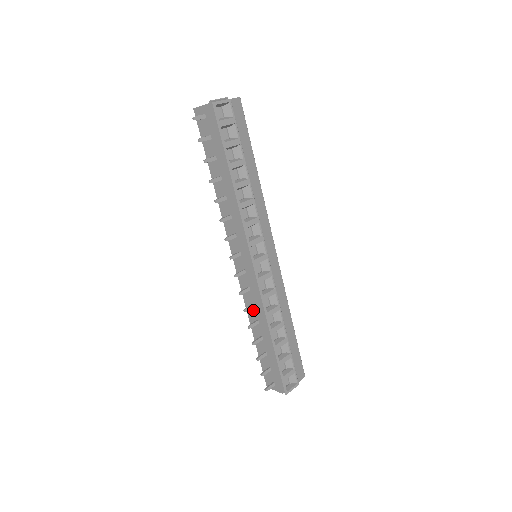
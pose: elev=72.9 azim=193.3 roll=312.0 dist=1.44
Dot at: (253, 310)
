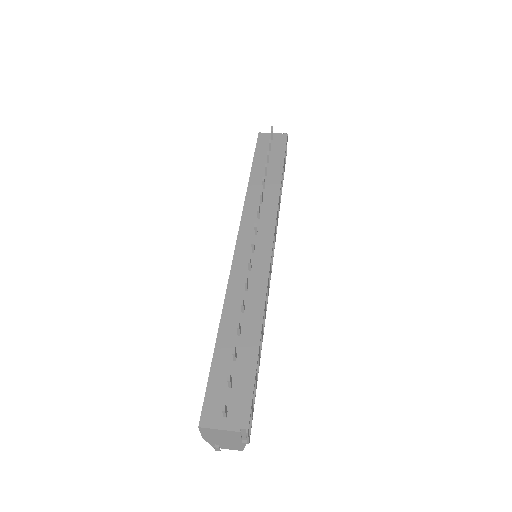
Dot at: (241, 295)
